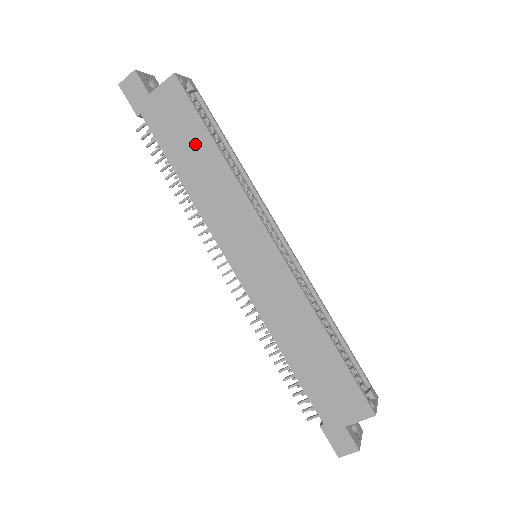
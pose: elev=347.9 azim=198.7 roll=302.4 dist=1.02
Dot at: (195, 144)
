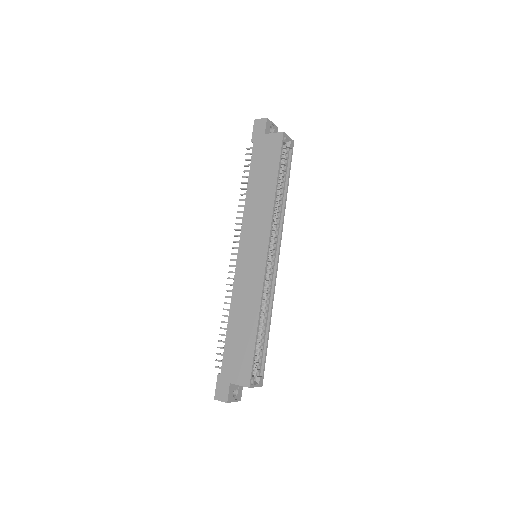
Dot at: (267, 174)
